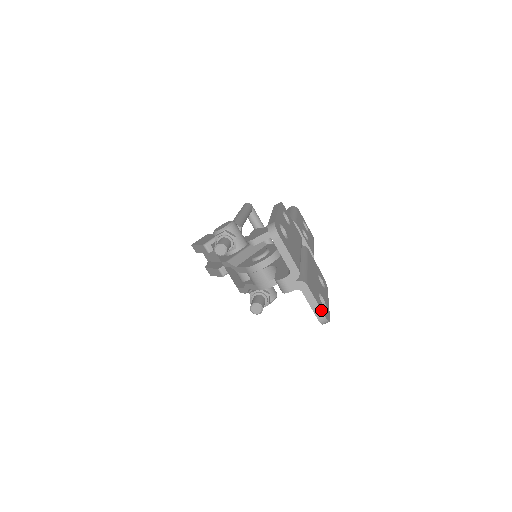
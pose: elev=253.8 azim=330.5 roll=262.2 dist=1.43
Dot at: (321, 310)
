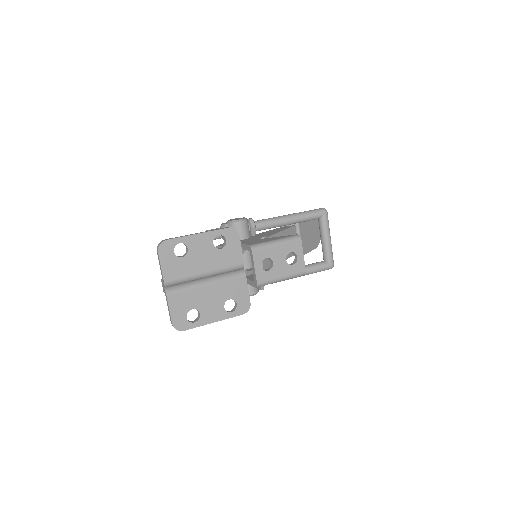
Dot at: (171, 318)
